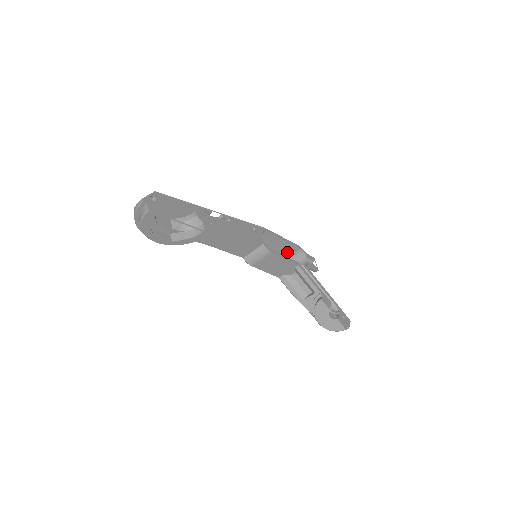
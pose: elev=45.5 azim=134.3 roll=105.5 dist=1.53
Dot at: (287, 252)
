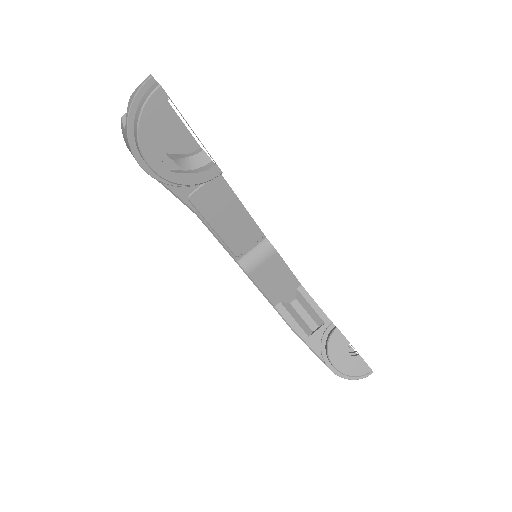
Dot at: occluded
